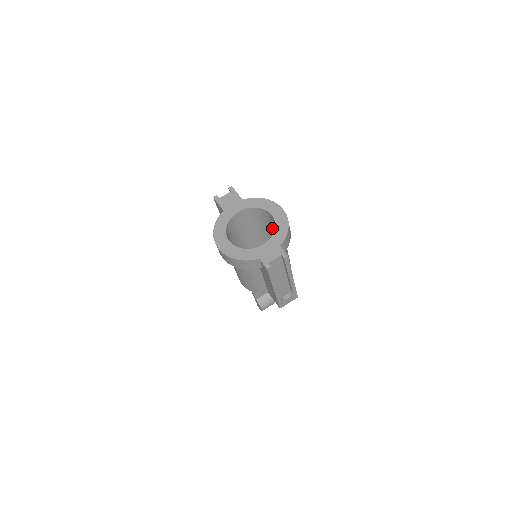
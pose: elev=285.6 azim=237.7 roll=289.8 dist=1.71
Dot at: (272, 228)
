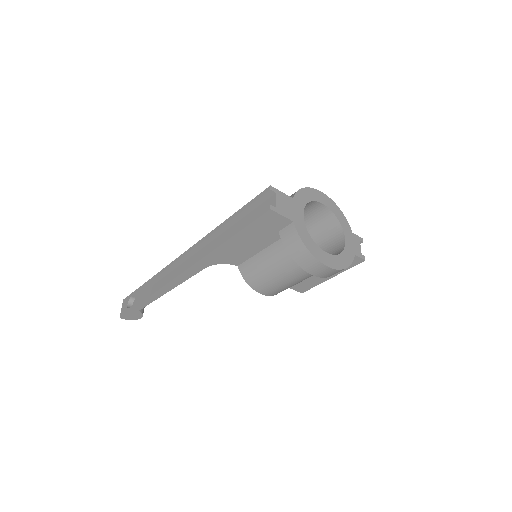
Dot at: occluded
